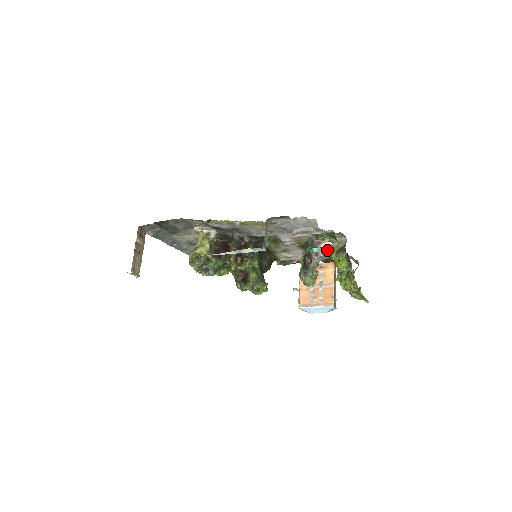
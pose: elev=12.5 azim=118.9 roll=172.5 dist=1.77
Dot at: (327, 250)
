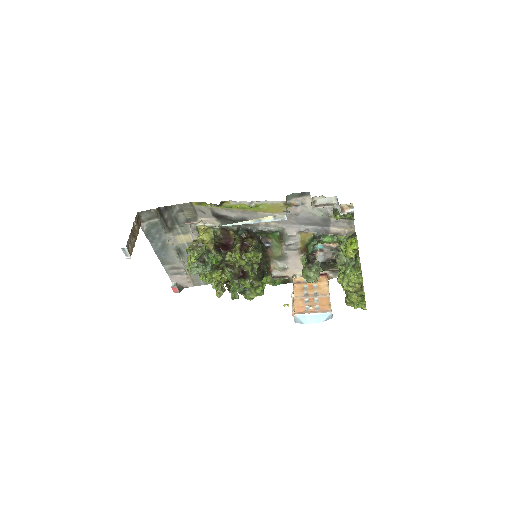
Dot at: (331, 248)
